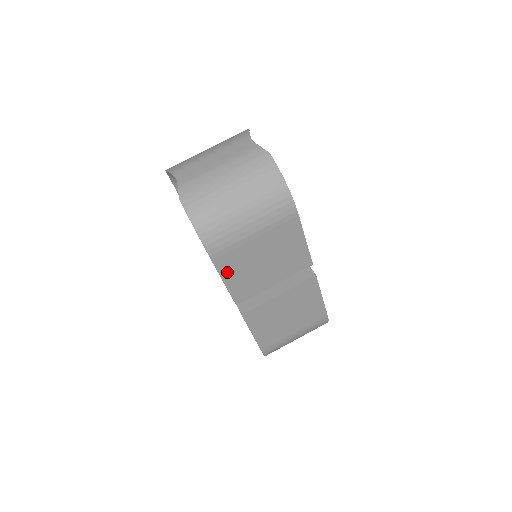
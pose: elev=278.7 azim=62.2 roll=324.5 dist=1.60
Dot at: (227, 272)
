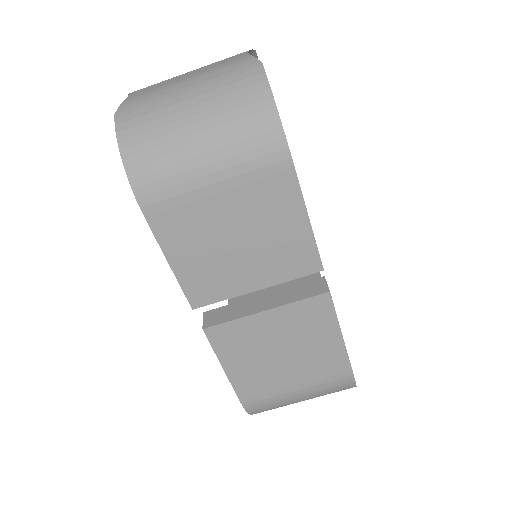
Dot at: (173, 245)
